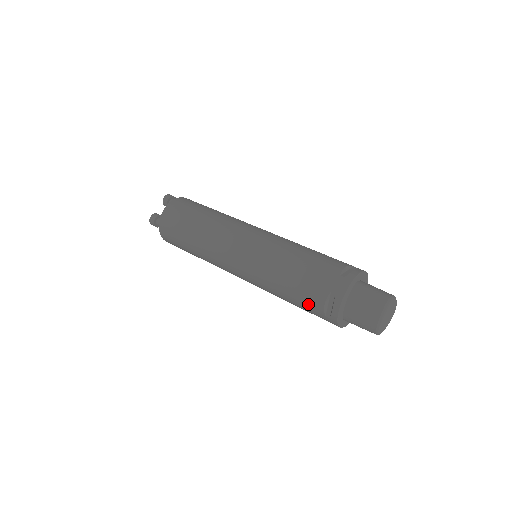
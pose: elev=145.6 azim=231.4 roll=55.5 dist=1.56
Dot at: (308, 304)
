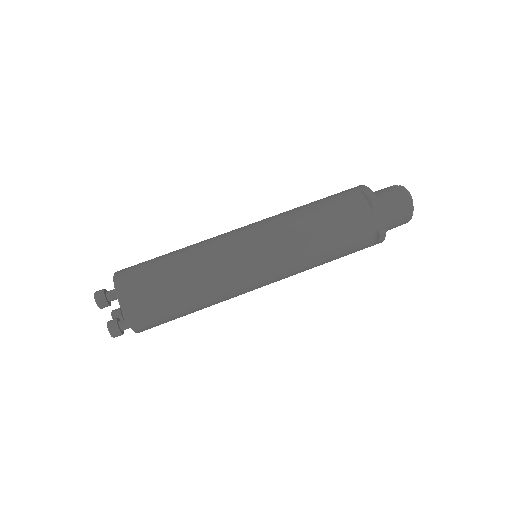
Dot at: occluded
